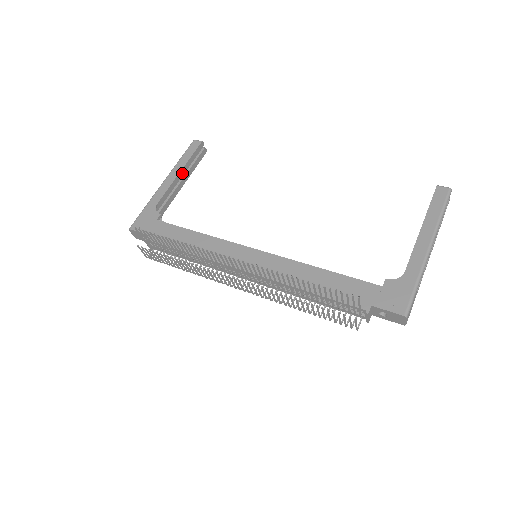
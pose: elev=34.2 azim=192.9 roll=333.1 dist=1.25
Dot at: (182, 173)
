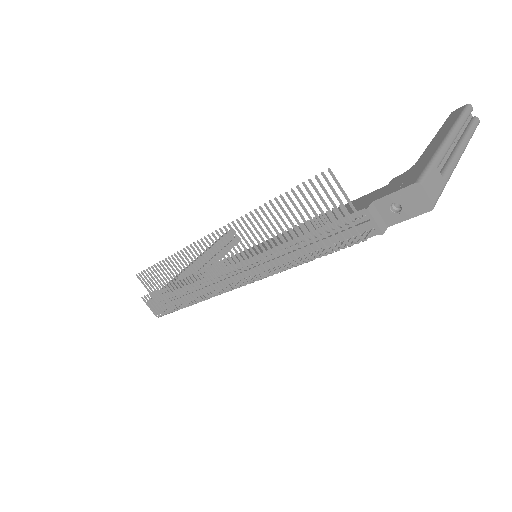
Dot at: occluded
